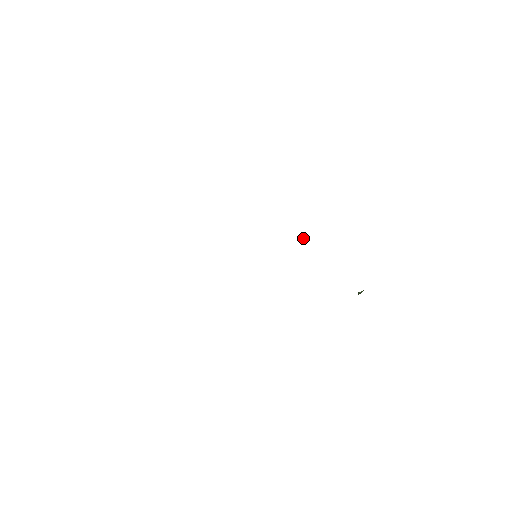
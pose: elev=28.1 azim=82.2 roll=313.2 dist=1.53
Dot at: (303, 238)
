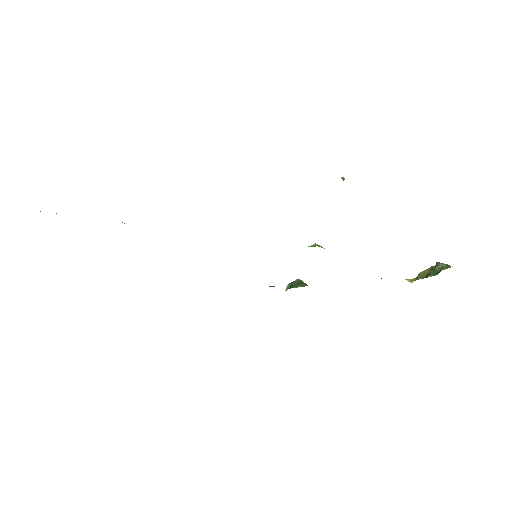
Dot at: (342, 178)
